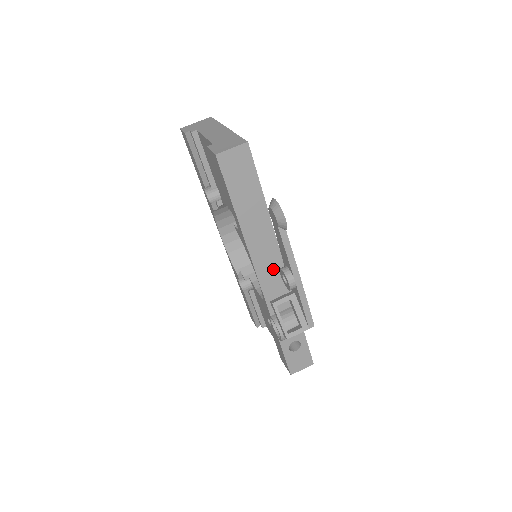
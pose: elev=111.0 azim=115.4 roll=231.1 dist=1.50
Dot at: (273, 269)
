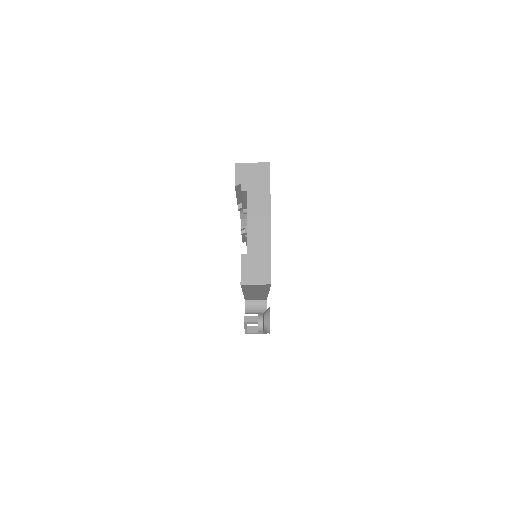
Dot at: (258, 296)
